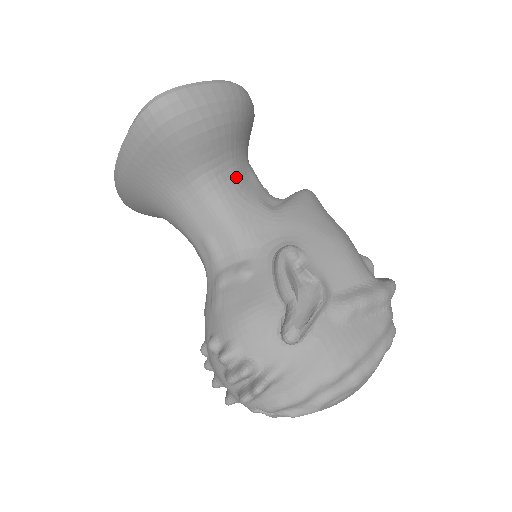
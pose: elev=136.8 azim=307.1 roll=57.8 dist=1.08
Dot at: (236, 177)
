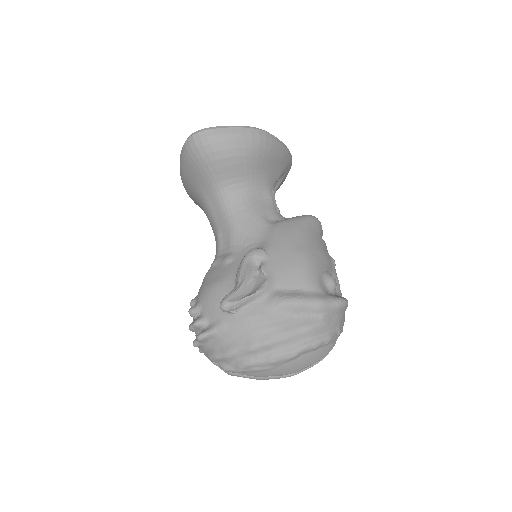
Dot at: (249, 195)
